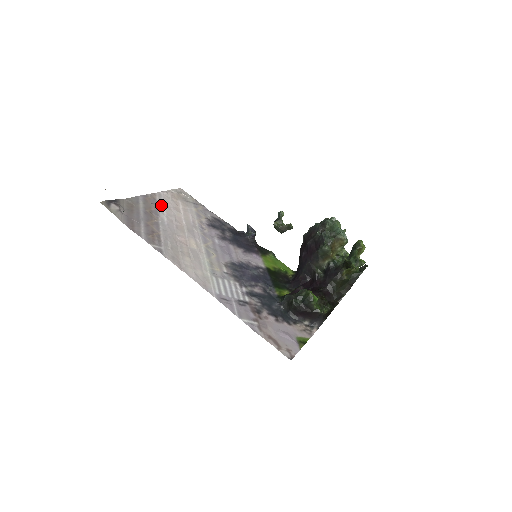
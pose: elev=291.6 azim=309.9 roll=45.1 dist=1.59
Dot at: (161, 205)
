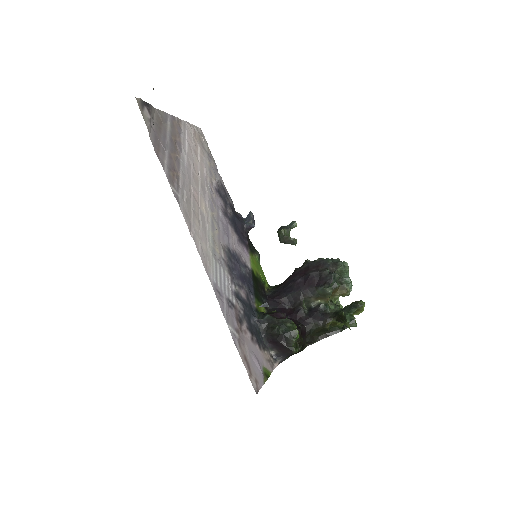
Dot at: (184, 139)
